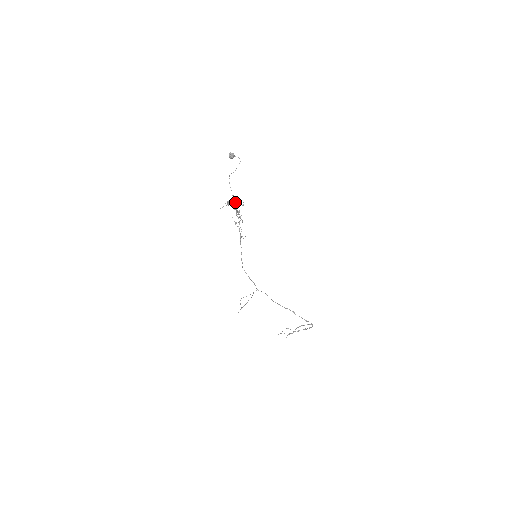
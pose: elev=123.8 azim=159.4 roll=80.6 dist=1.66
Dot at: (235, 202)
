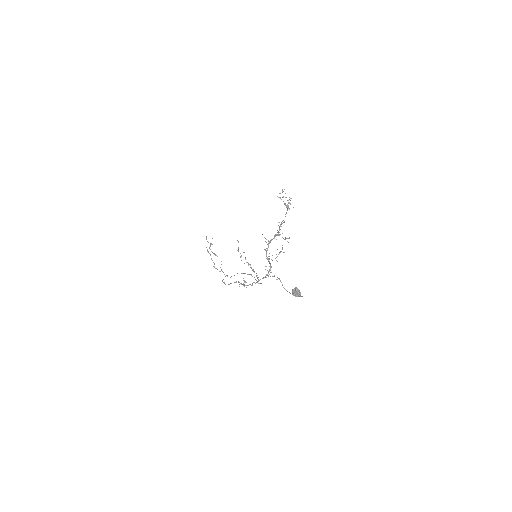
Dot at: (282, 233)
